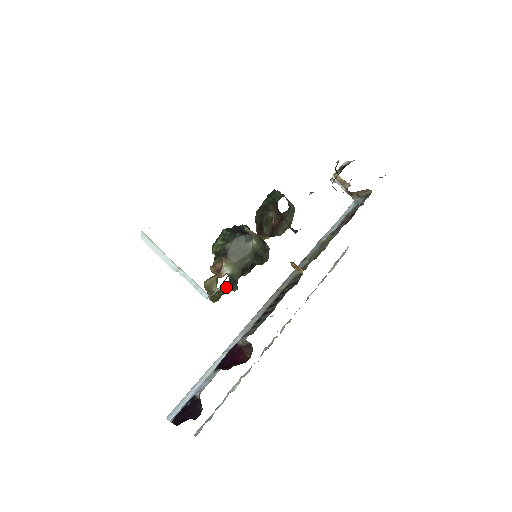
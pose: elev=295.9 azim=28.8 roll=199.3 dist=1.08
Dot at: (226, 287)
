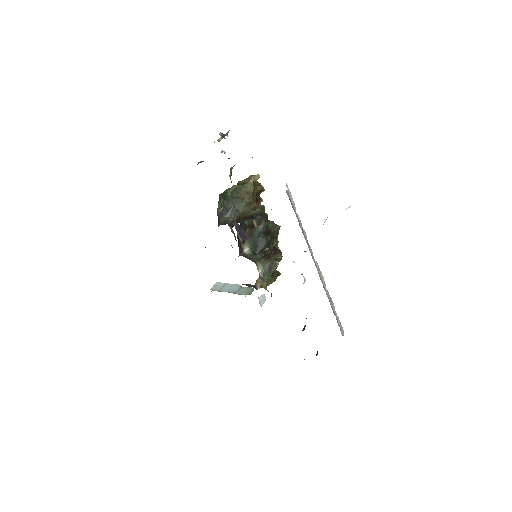
Dot at: (265, 286)
